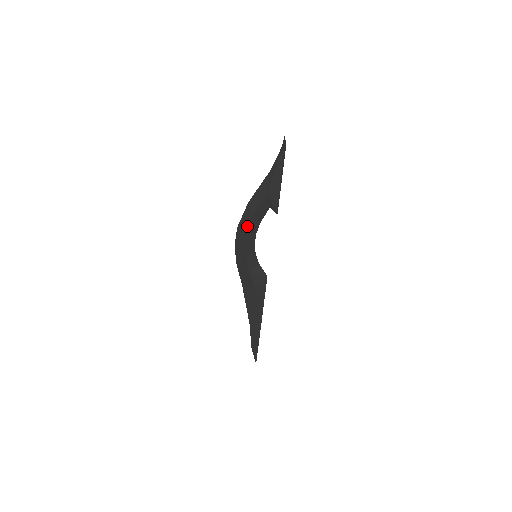
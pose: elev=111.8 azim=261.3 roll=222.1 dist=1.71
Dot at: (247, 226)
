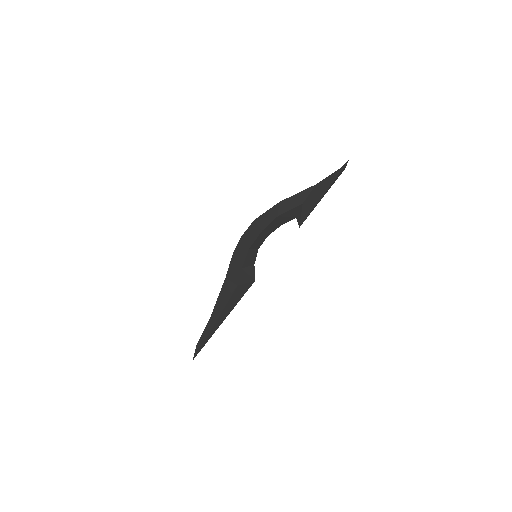
Dot at: (266, 223)
